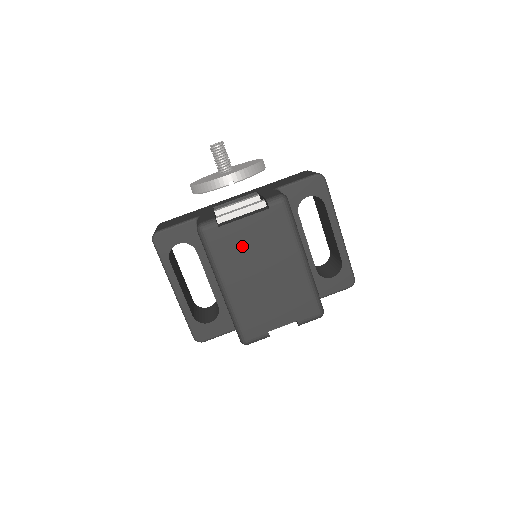
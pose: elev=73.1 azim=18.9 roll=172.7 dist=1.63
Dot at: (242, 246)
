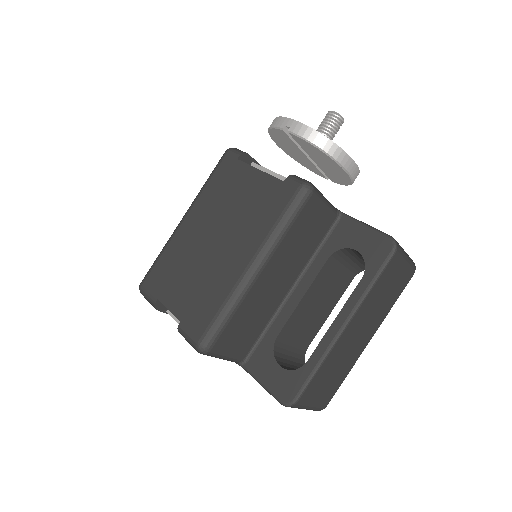
Dot at: (231, 194)
